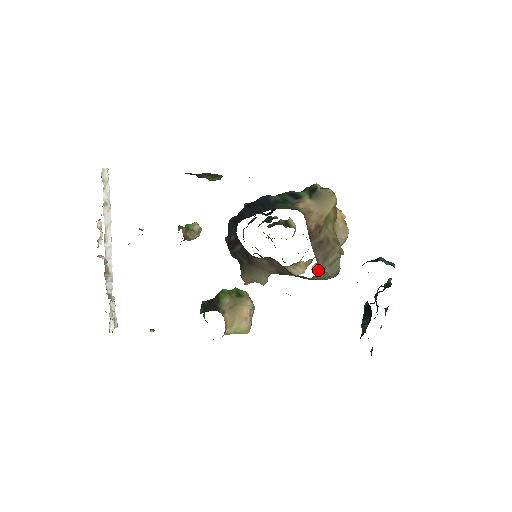
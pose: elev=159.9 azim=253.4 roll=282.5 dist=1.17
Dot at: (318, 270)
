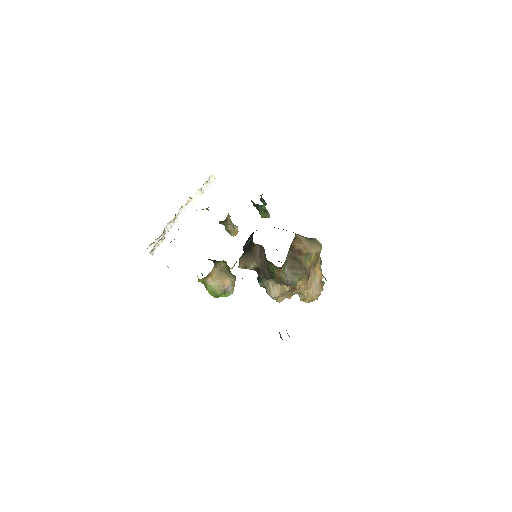
Dot at: (283, 267)
